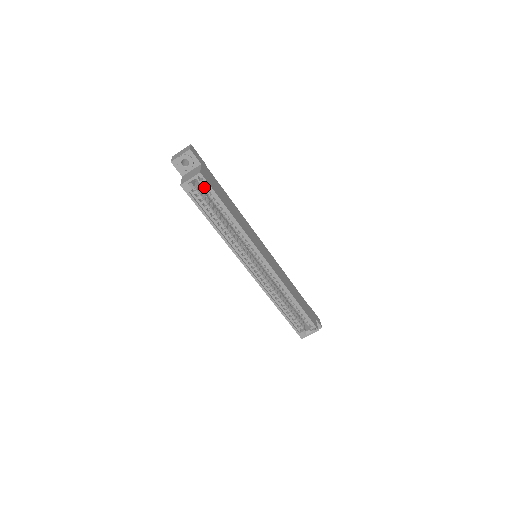
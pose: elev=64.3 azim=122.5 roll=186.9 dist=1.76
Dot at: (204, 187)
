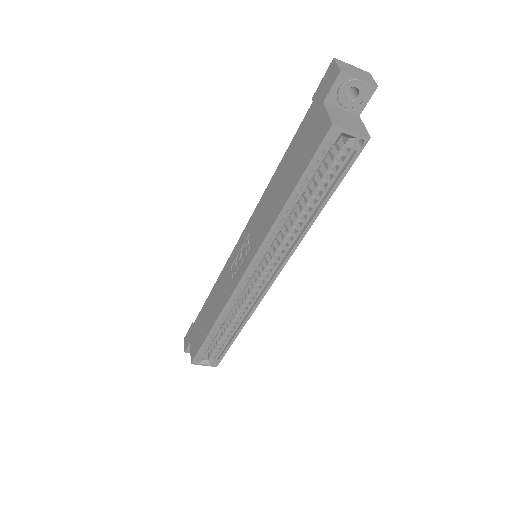
Dot at: (344, 154)
